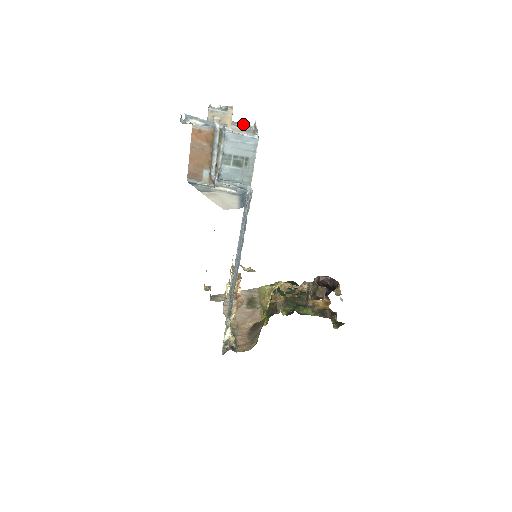
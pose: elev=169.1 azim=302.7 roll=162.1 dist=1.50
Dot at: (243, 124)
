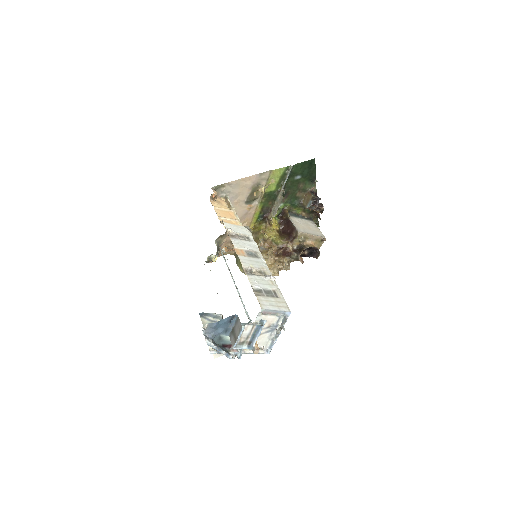
Dot at: (276, 314)
